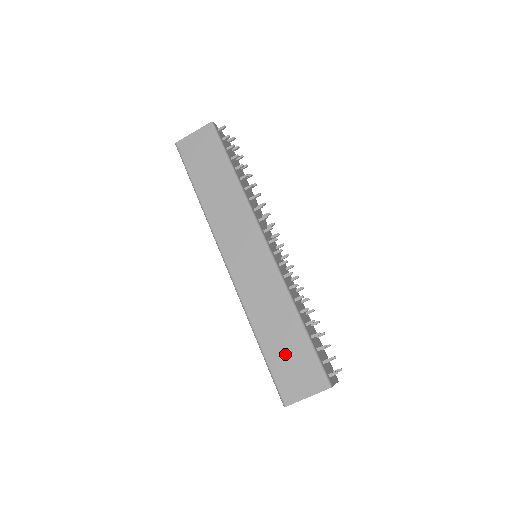
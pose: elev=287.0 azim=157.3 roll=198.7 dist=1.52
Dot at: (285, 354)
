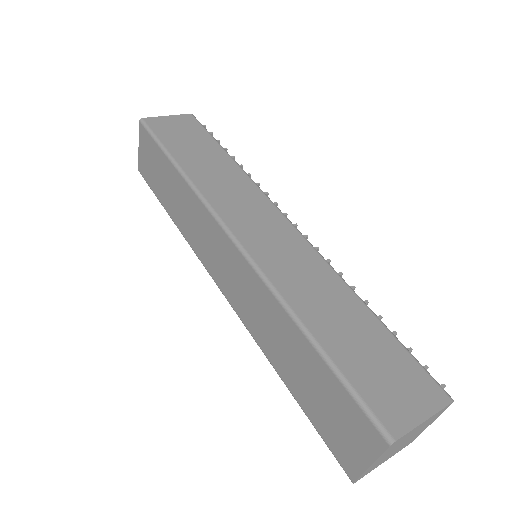
Dot at: (363, 352)
